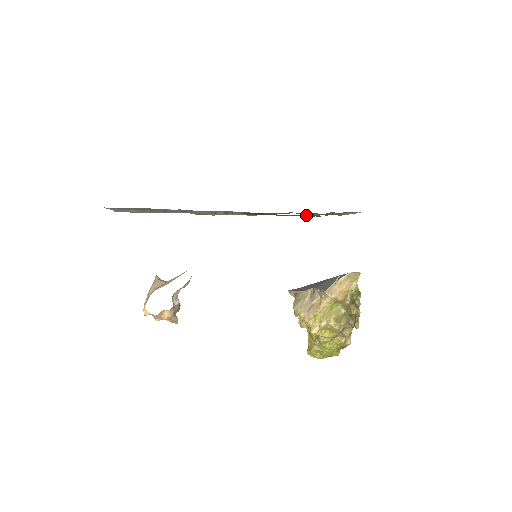
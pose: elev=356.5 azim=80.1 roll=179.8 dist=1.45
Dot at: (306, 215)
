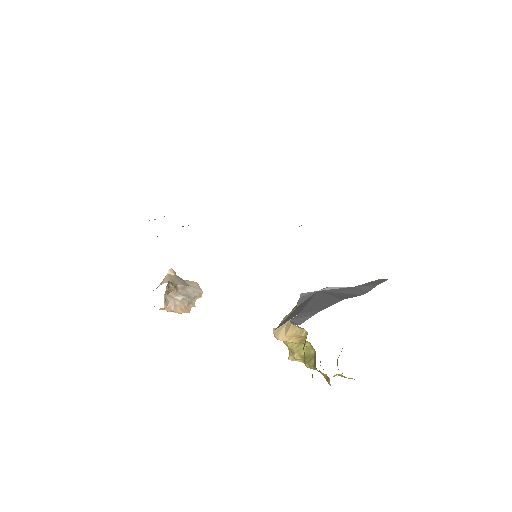
Dot at: occluded
